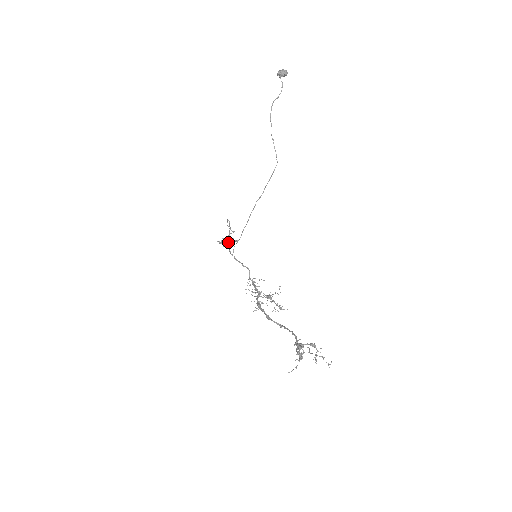
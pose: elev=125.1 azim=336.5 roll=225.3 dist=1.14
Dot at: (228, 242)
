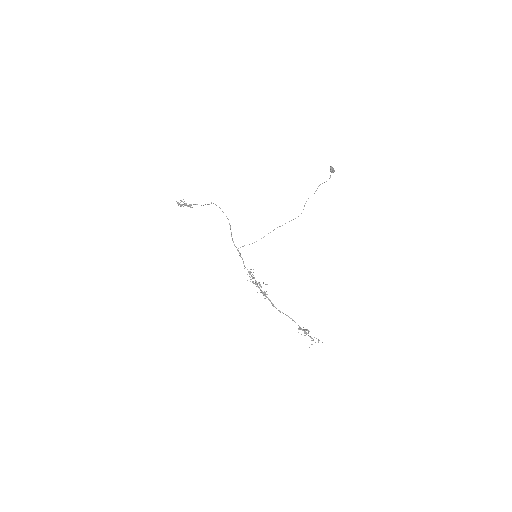
Dot at: (183, 204)
